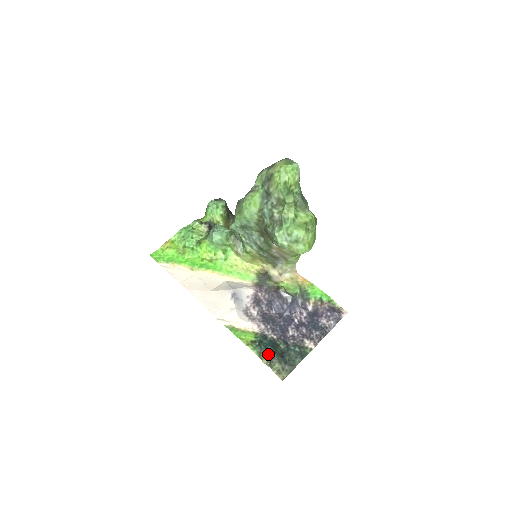
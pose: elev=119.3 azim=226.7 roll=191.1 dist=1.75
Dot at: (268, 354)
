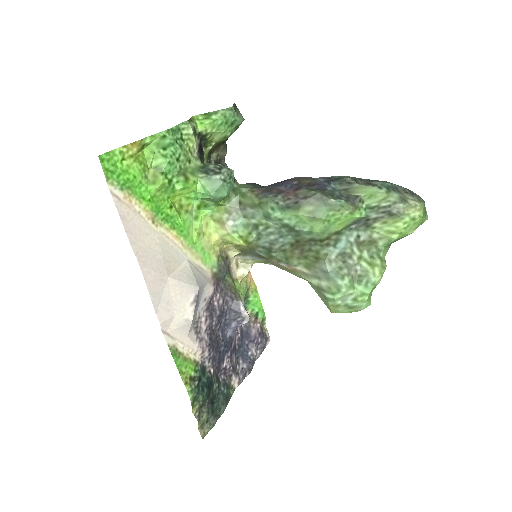
Dot at: (202, 400)
